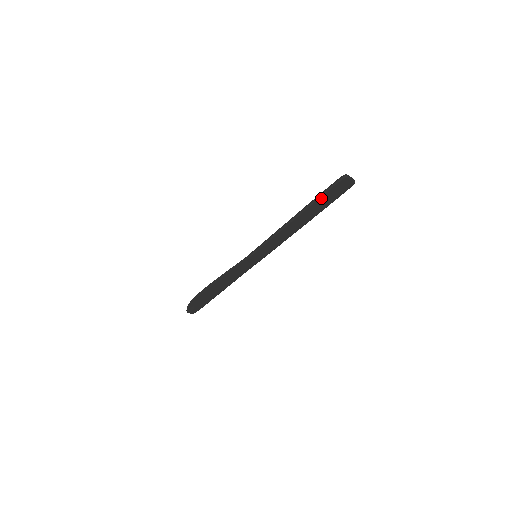
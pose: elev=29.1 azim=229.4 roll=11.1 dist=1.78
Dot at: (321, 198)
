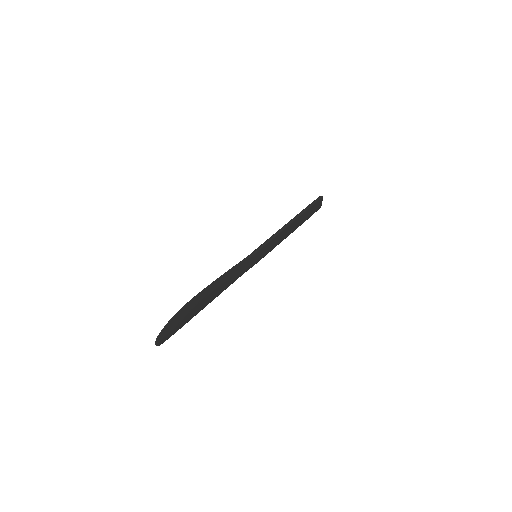
Dot at: (310, 208)
